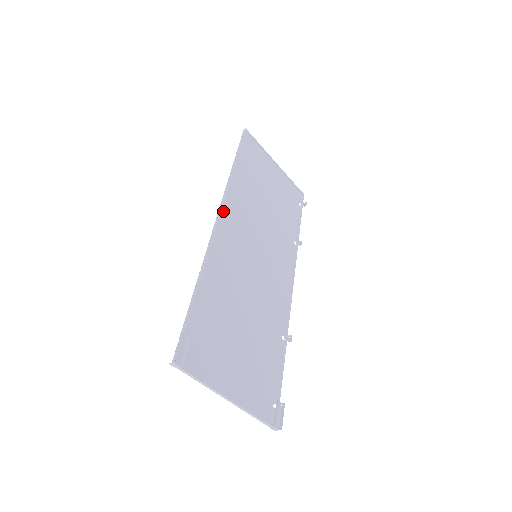
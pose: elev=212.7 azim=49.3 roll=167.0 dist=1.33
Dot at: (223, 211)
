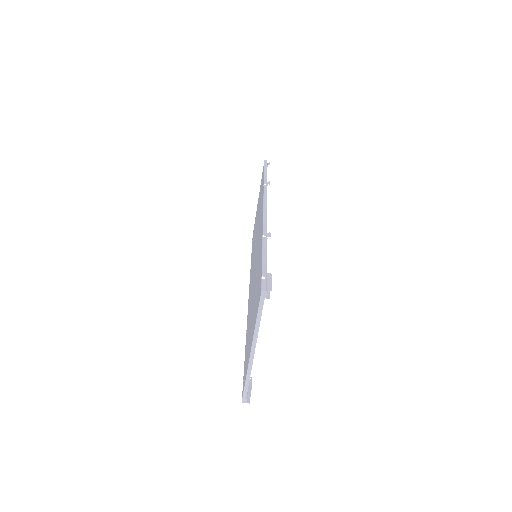
Dot at: occluded
